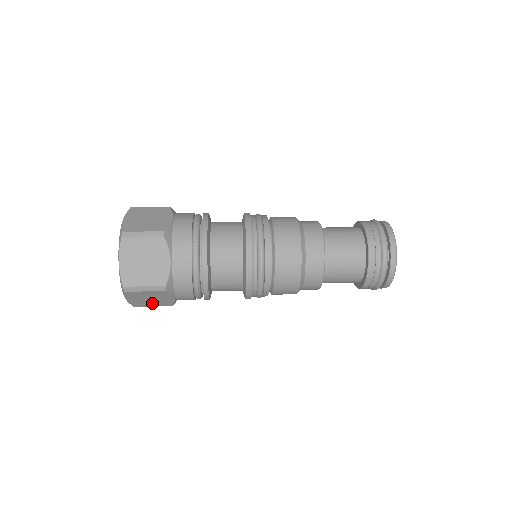
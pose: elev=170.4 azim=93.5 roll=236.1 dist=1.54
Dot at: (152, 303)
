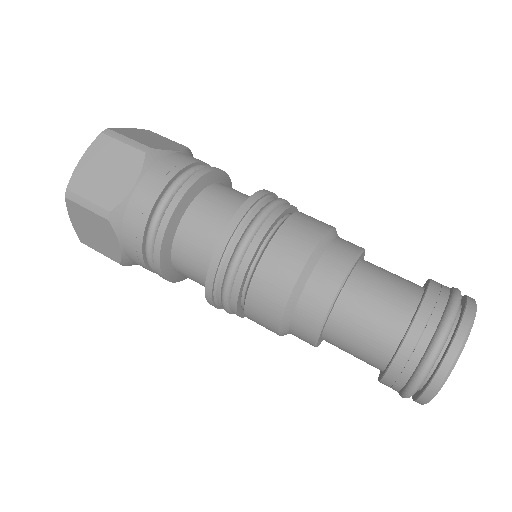
Dot at: occluded
